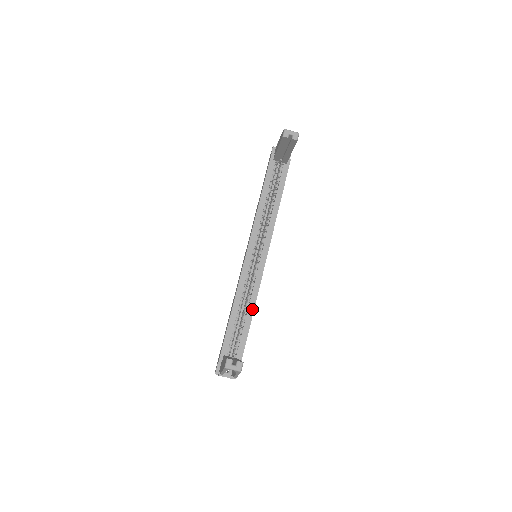
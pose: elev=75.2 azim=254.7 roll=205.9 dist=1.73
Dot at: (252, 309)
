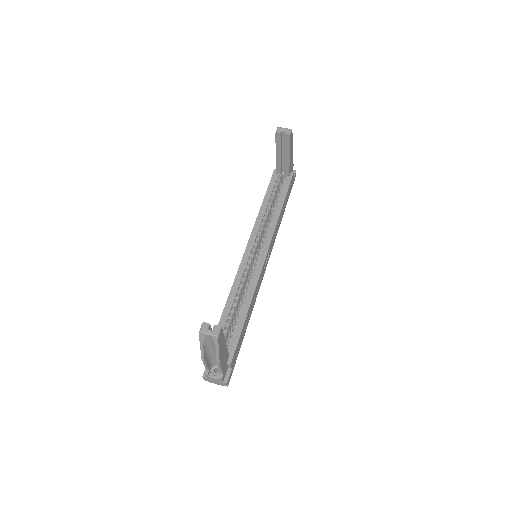
Dot at: (248, 304)
